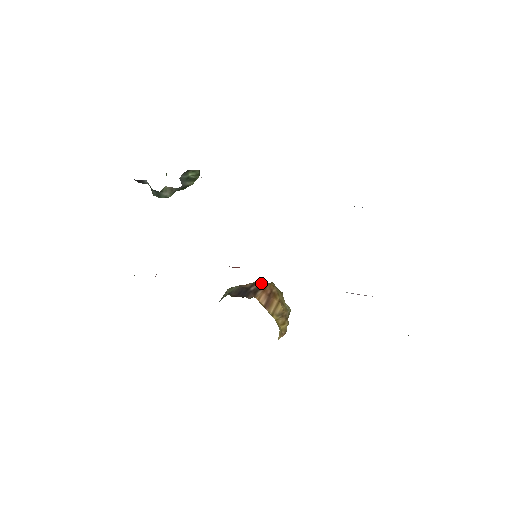
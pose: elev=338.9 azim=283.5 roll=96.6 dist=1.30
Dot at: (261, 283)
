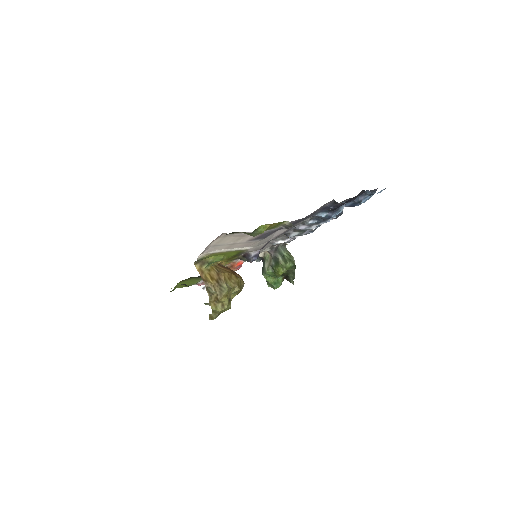
Dot at: occluded
